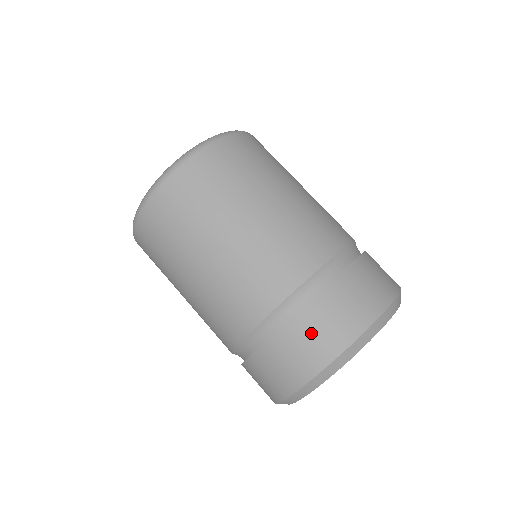
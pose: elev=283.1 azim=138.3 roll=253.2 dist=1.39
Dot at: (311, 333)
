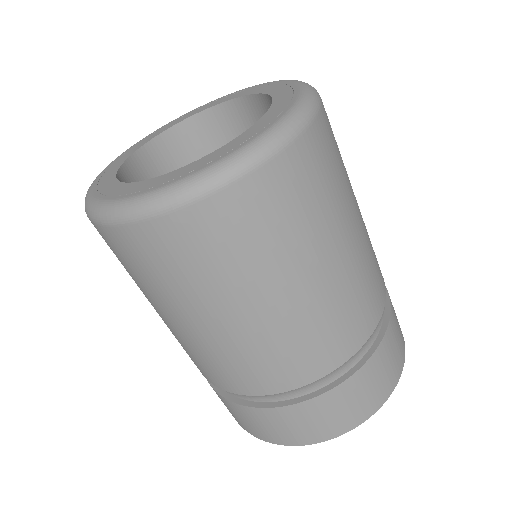
Dot at: (381, 372)
